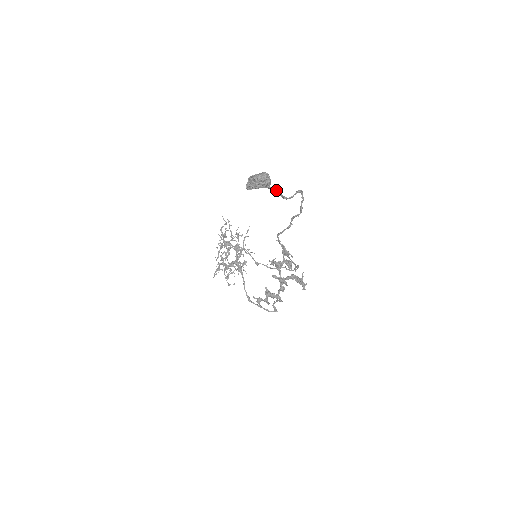
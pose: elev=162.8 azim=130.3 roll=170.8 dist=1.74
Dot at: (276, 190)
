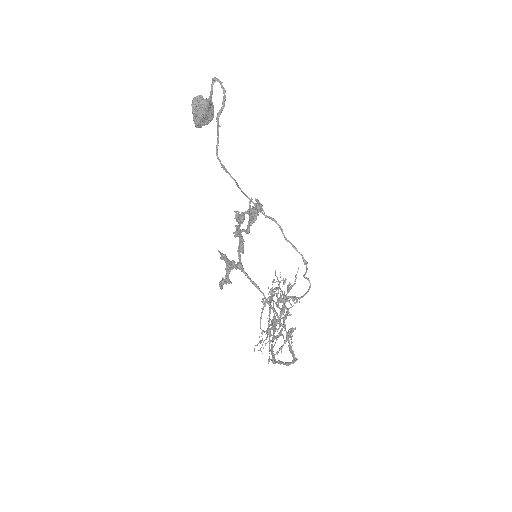
Dot at: (210, 105)
